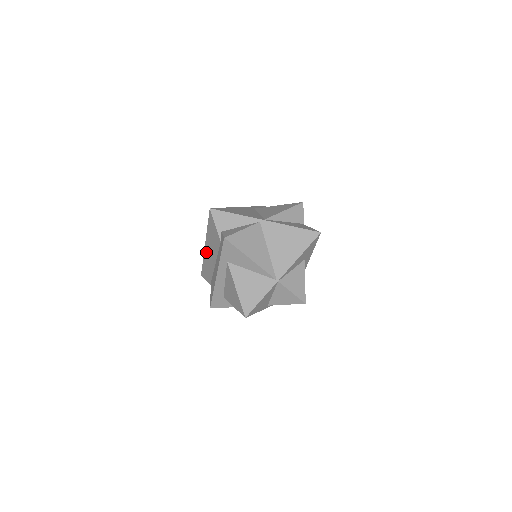
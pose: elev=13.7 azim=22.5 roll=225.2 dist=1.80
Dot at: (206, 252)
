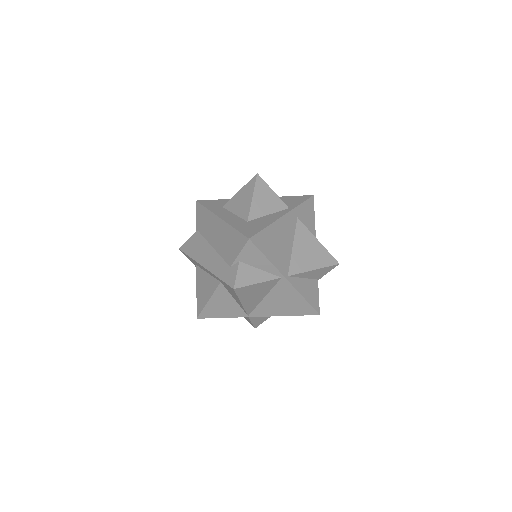
Dot at: (215, 221)
